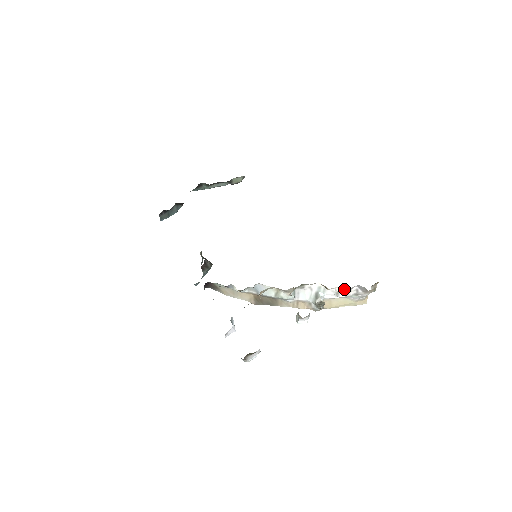
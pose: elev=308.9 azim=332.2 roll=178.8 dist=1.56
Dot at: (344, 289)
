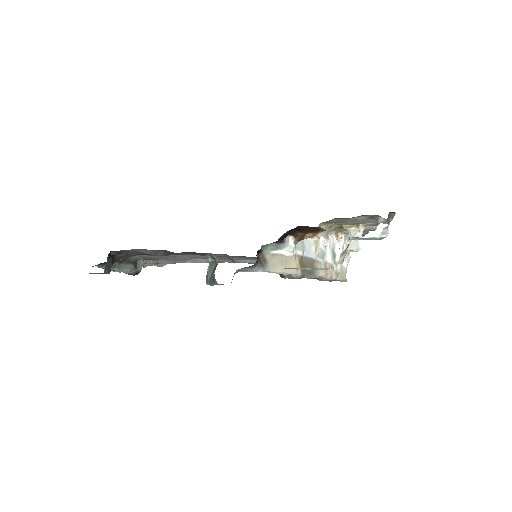
Dot at: (345, 241)
